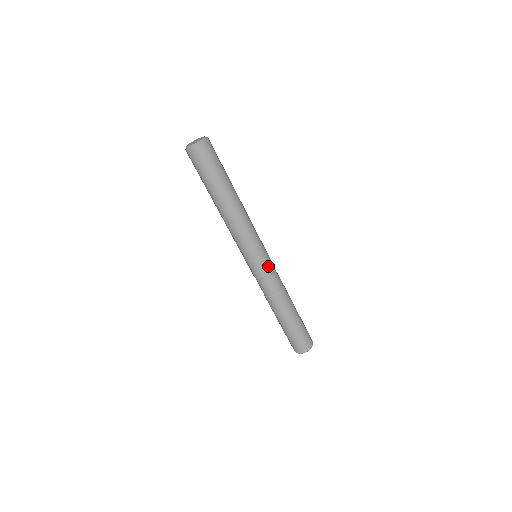
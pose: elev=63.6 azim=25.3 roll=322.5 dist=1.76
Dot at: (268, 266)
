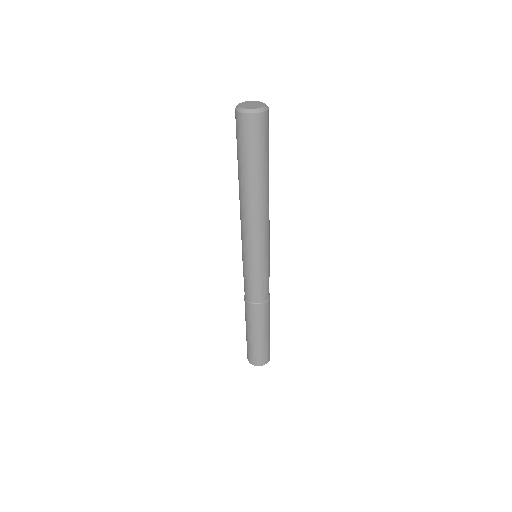
Dot at: (260, 274)
